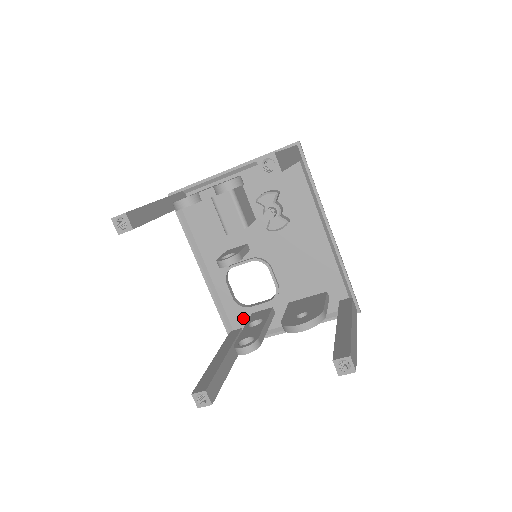
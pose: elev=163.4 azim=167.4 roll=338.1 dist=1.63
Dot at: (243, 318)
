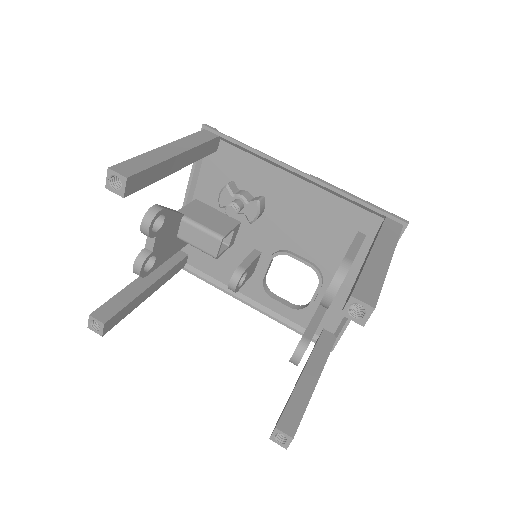
Dot at: occluded
